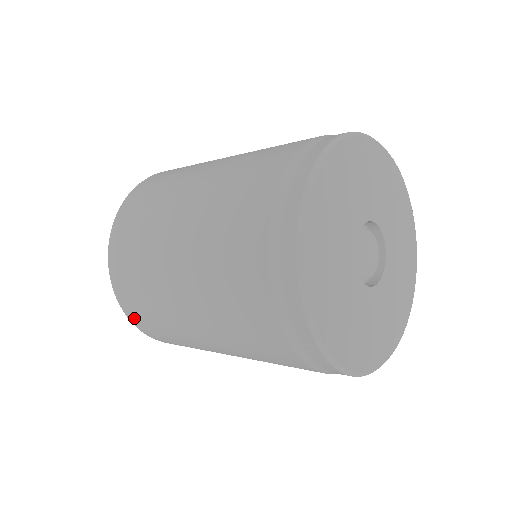
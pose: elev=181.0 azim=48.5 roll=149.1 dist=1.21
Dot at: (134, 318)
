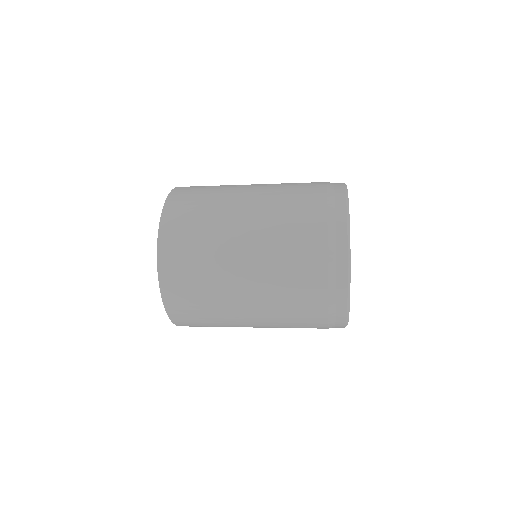
Dot at: (167, 258)
